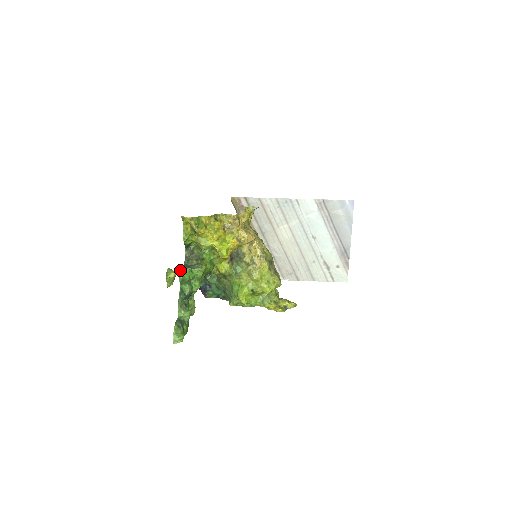
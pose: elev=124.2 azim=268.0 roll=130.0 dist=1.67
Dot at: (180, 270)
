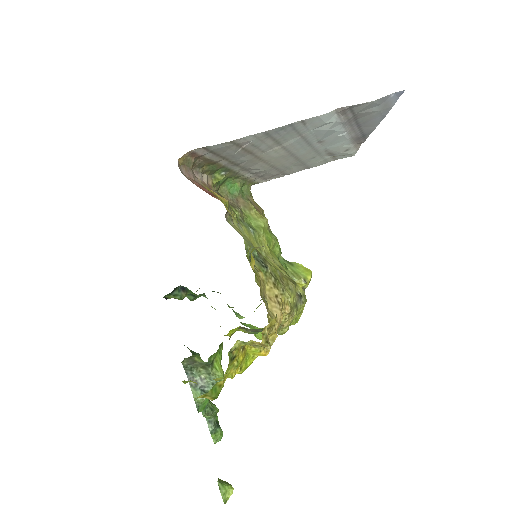
Dot at: (198, 409)
